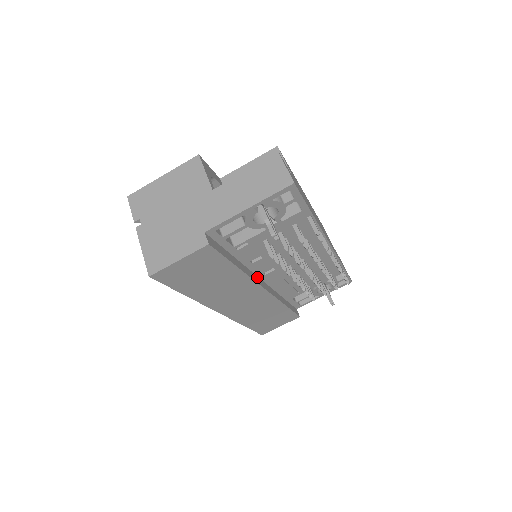
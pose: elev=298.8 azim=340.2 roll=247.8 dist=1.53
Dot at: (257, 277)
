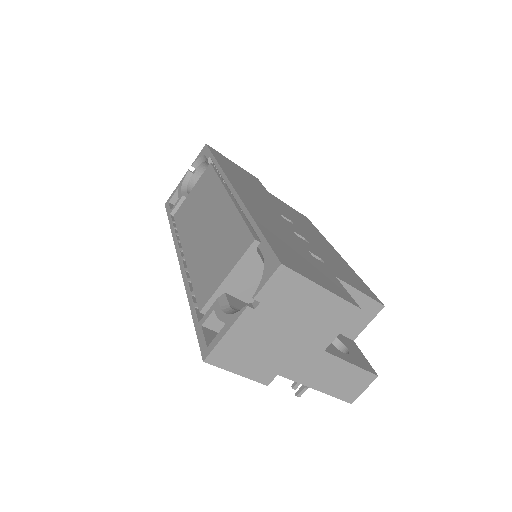
Dot at: occluded
